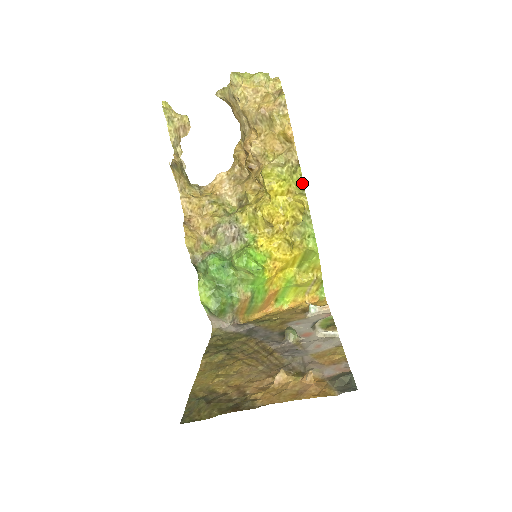
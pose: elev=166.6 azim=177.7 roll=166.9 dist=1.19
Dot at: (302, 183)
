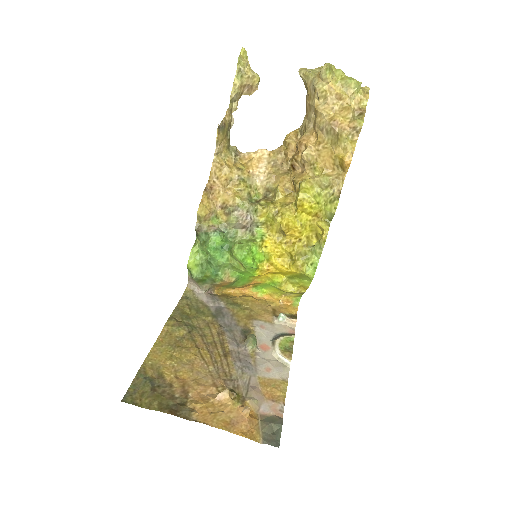
Dot at: (332, 215)
